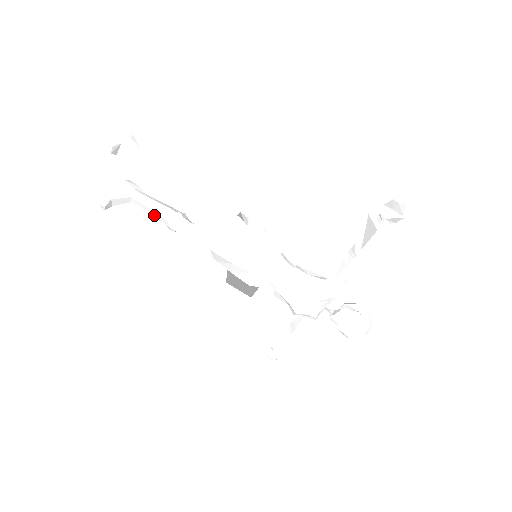
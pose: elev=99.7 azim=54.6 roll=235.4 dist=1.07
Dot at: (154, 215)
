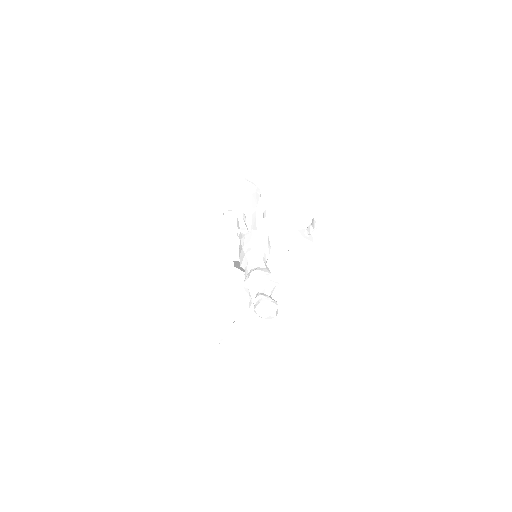
Dot at: (238, 228)
